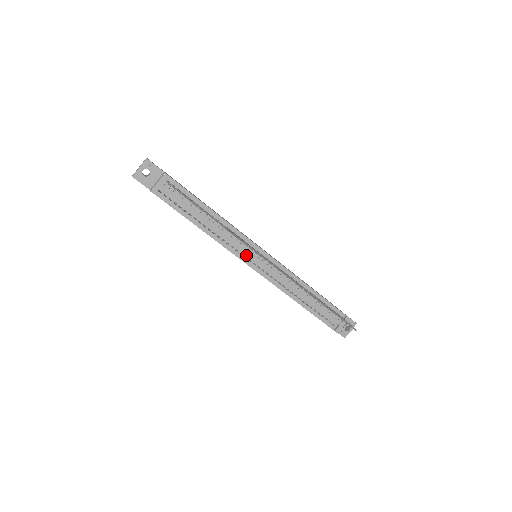
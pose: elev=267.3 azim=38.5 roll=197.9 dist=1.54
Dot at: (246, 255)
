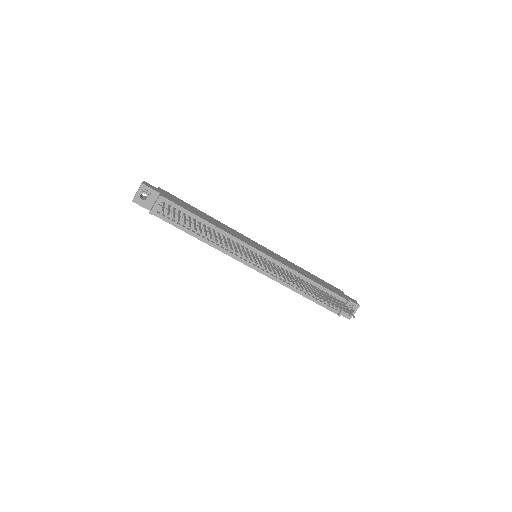
Dot at: (245, 258)
